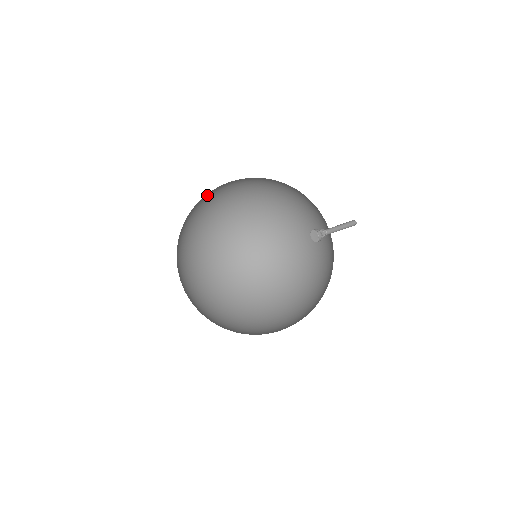
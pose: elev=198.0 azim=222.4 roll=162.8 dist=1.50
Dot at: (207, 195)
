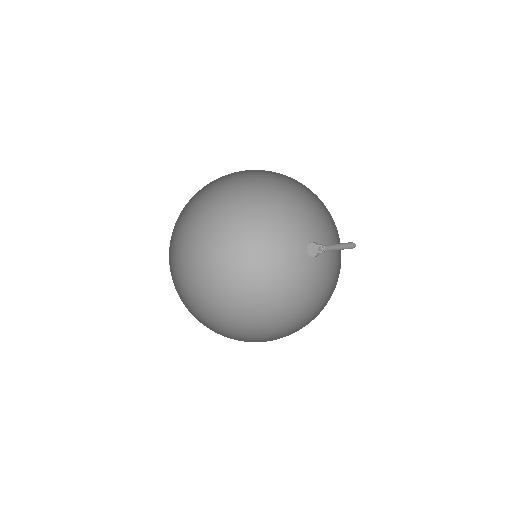
Dot at: (194, 195)
